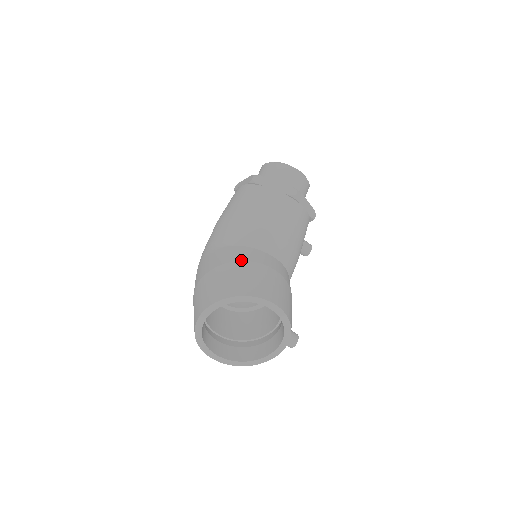
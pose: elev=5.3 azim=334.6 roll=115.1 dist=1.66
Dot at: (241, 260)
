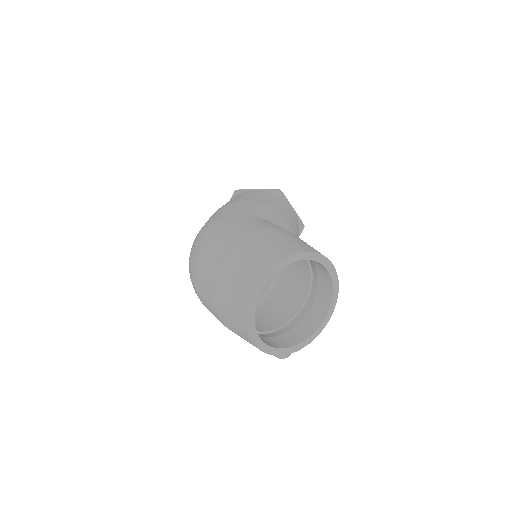
Dot at: occluded
